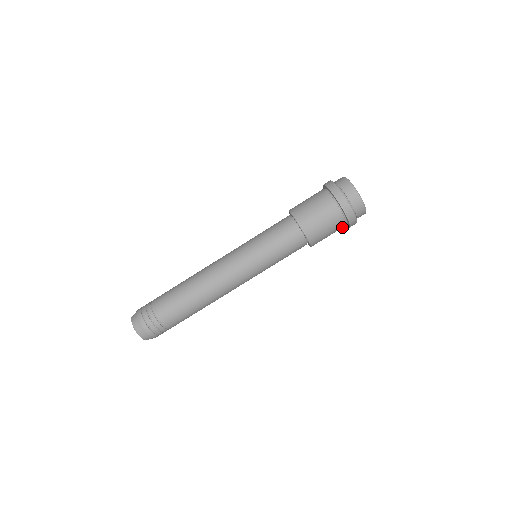
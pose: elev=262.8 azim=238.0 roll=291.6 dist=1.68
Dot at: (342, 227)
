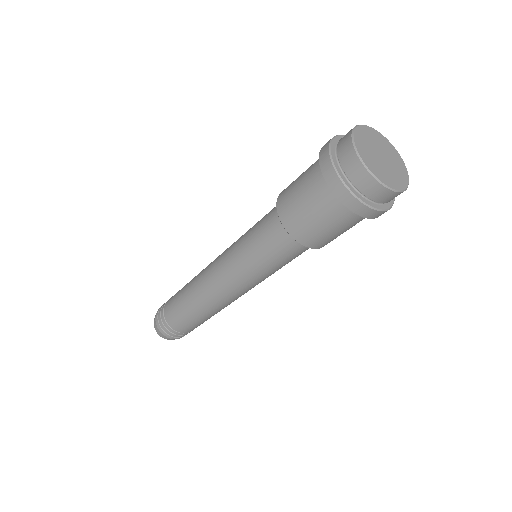
Dot at: occluded
